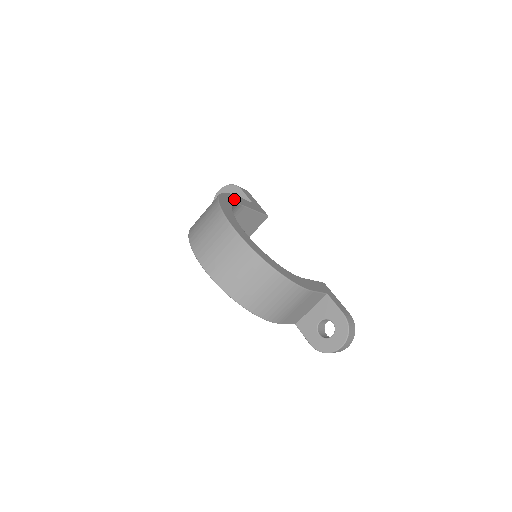
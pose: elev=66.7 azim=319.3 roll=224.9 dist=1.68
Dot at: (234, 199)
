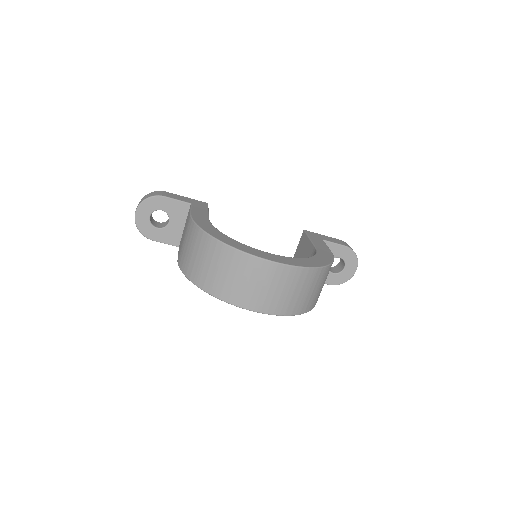
Dot at: (203, 222)
